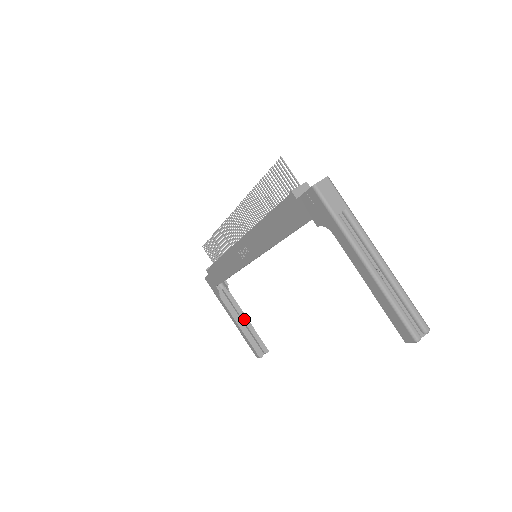
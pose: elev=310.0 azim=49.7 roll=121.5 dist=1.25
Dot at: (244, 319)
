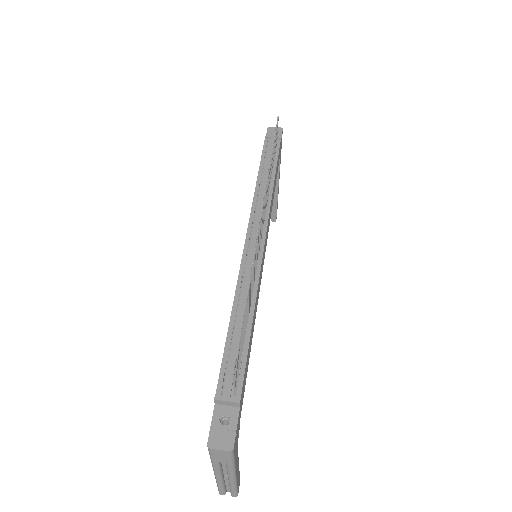
Dot at: occluded
